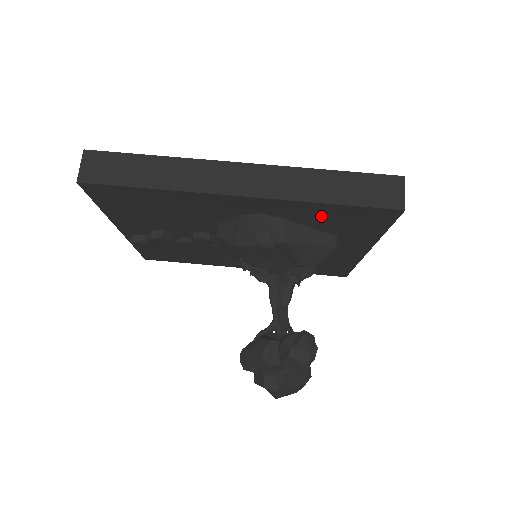
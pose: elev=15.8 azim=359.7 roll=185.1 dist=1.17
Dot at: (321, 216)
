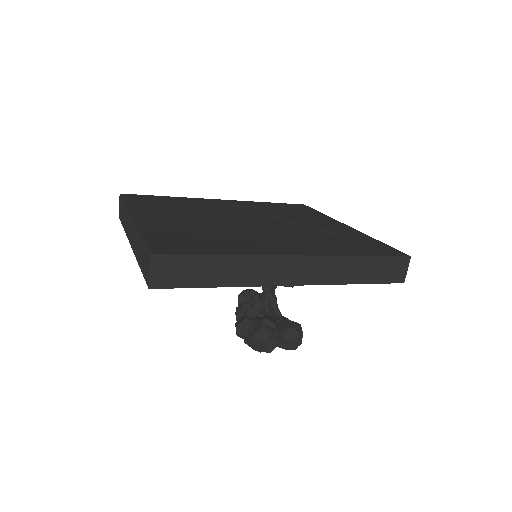
Dot at: occluded
